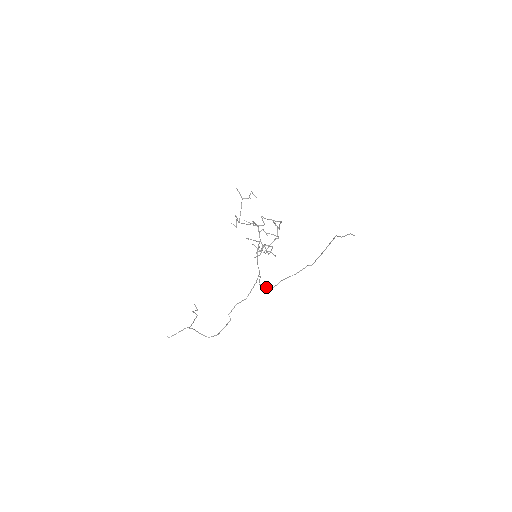
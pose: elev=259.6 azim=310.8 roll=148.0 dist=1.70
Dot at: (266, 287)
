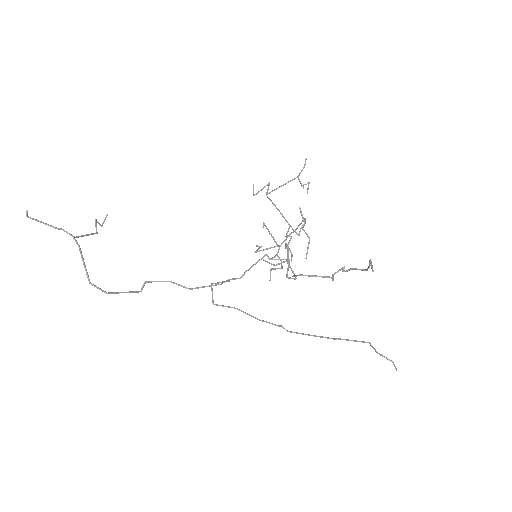
Dot at: occluded
